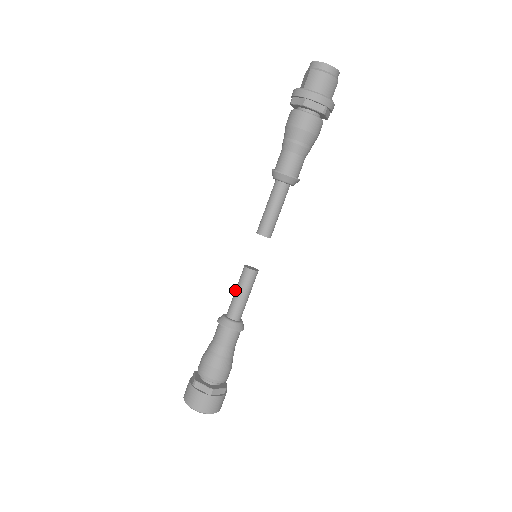
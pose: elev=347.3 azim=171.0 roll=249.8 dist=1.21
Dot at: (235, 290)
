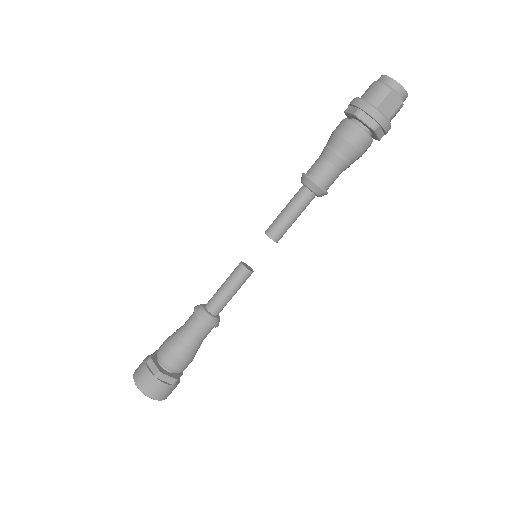
Dot at: occluded
